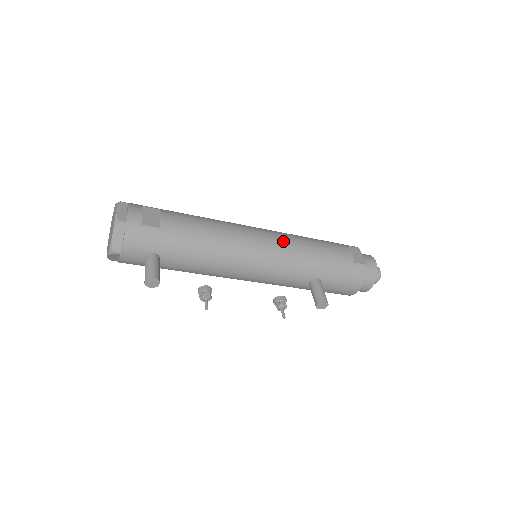
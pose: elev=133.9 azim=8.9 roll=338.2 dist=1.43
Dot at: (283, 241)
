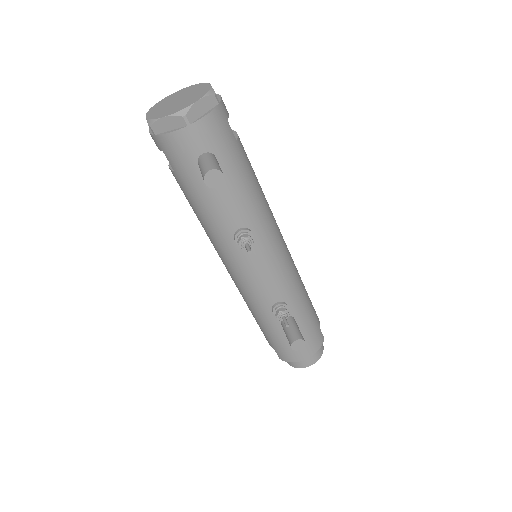
Dot at: occluded
